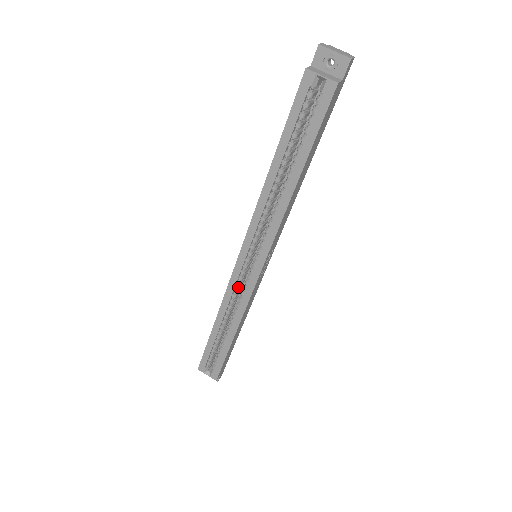
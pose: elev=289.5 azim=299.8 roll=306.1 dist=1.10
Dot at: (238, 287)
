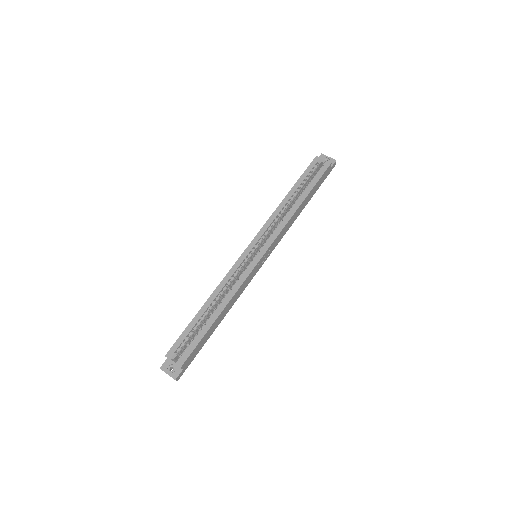
Dot at: (237, 273)
